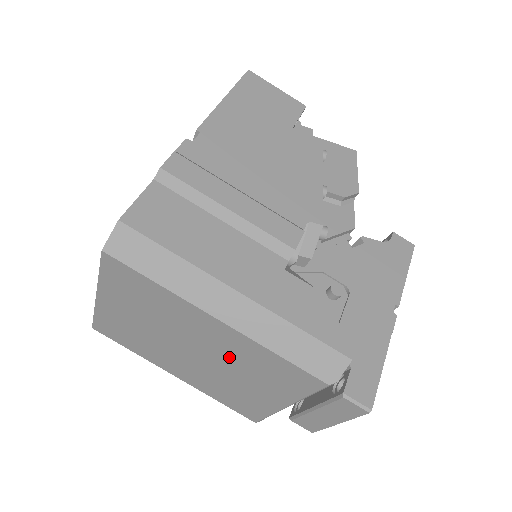
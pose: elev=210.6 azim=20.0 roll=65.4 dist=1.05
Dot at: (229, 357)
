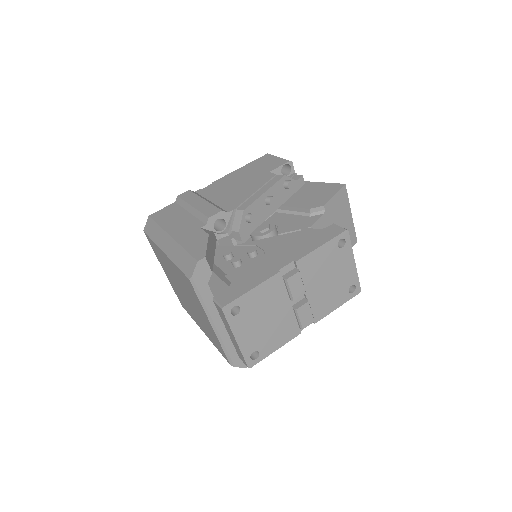
Dot at: (183, 286)
